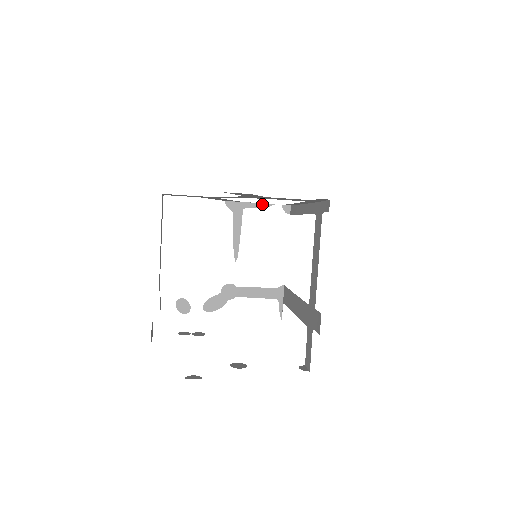
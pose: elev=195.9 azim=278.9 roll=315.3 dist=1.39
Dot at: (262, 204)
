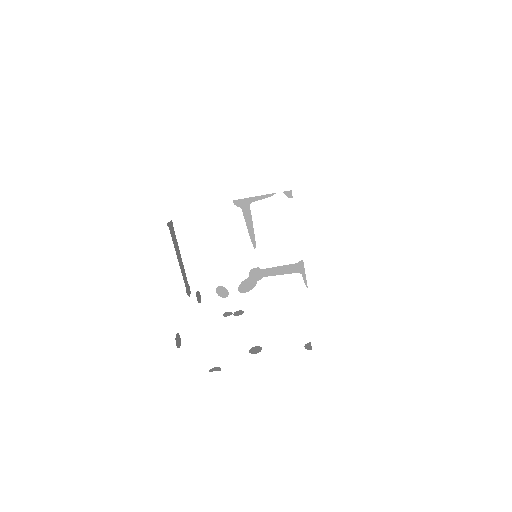
Dot at: (265, 195)
